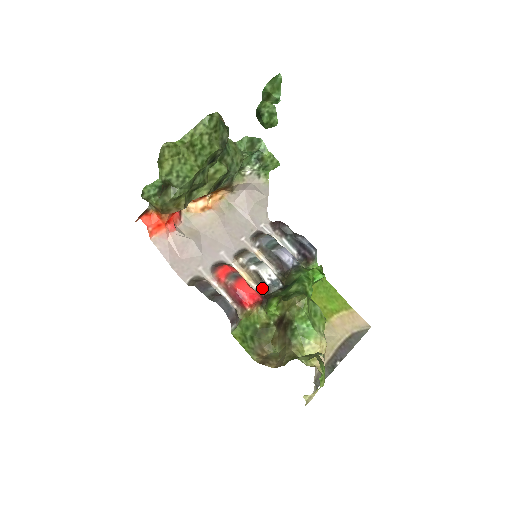
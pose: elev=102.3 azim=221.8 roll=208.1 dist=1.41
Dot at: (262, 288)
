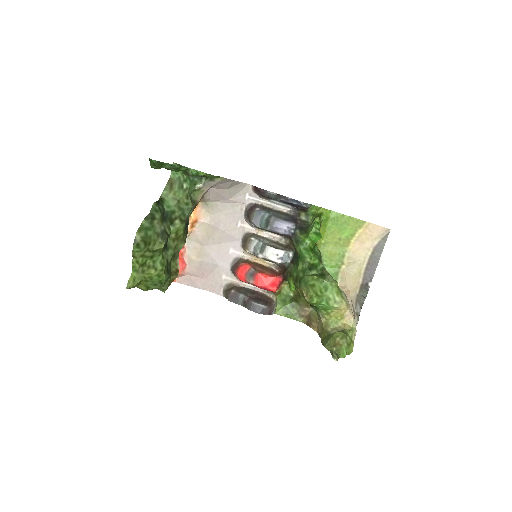
Dot at: (278, 265)
